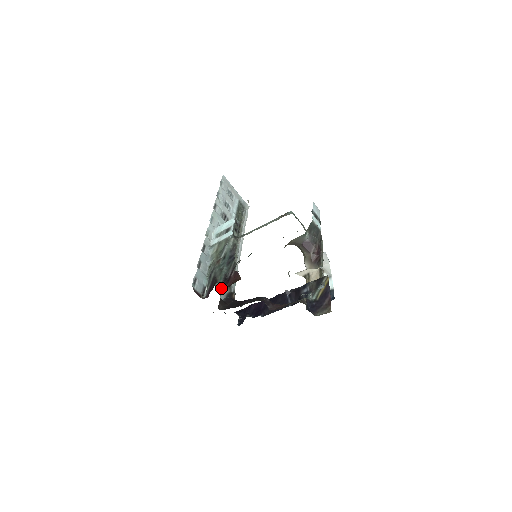
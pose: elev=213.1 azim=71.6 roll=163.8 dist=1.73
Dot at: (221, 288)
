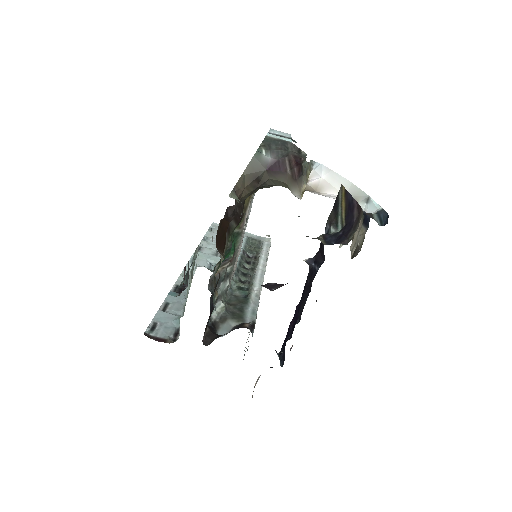
Dot at: (218, 323)
